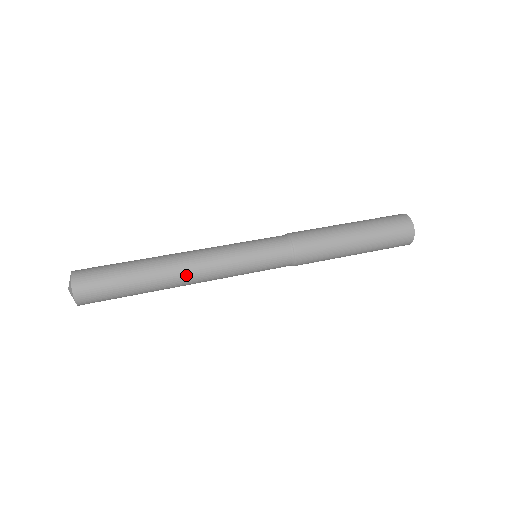
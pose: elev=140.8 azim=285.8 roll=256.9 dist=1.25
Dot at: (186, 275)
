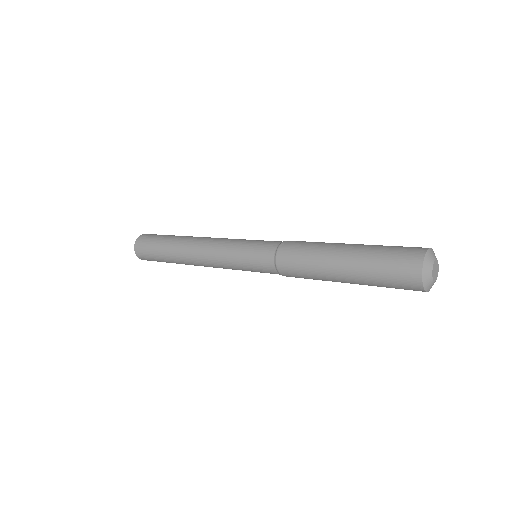
Dot at: (193, 252)
